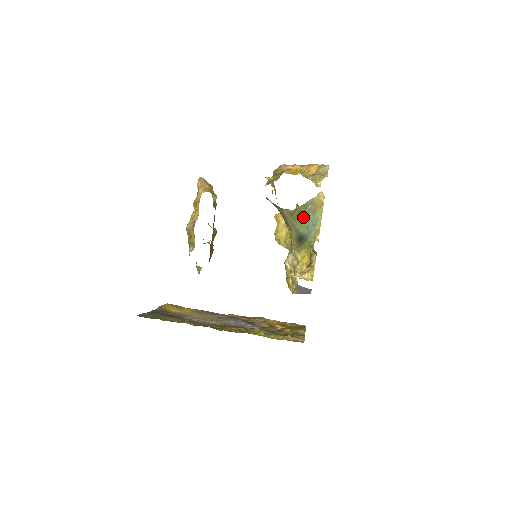
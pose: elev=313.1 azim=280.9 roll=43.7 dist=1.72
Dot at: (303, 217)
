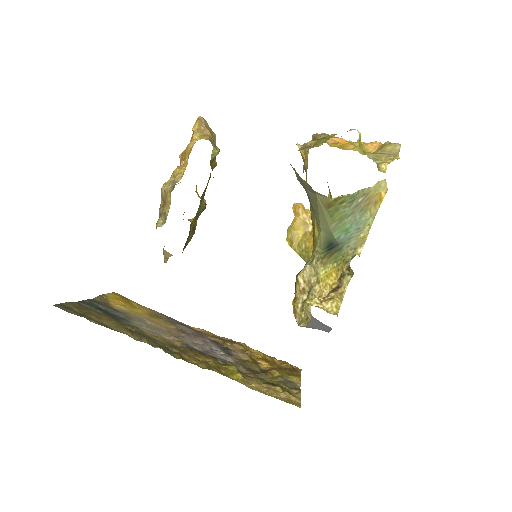
Dot at: (345, 213)
